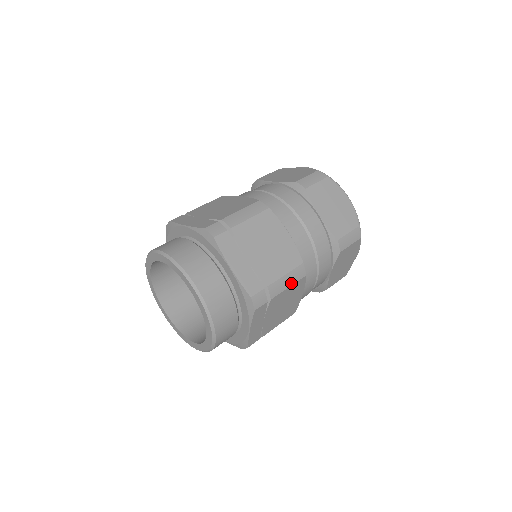
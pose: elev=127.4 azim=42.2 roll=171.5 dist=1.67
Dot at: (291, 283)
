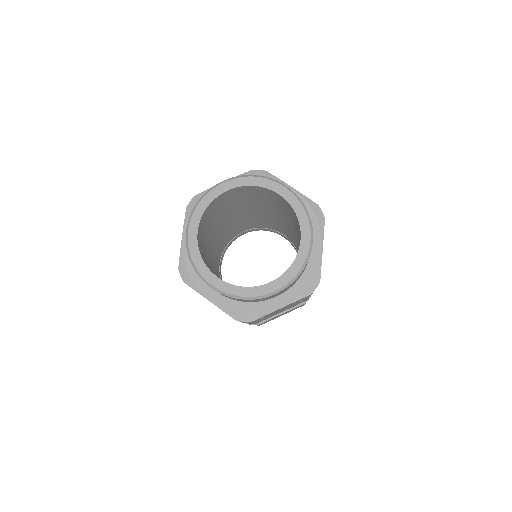
Dot at: occluded
